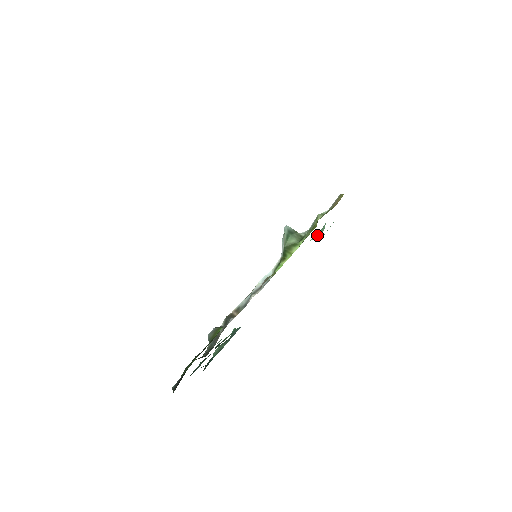
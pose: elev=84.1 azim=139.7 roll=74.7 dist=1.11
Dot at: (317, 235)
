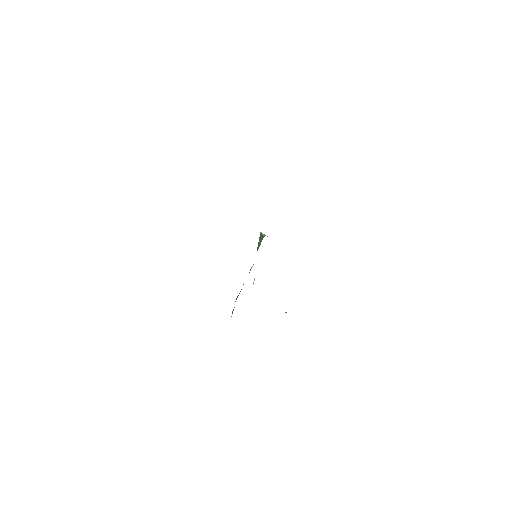
Dot at: occluded
